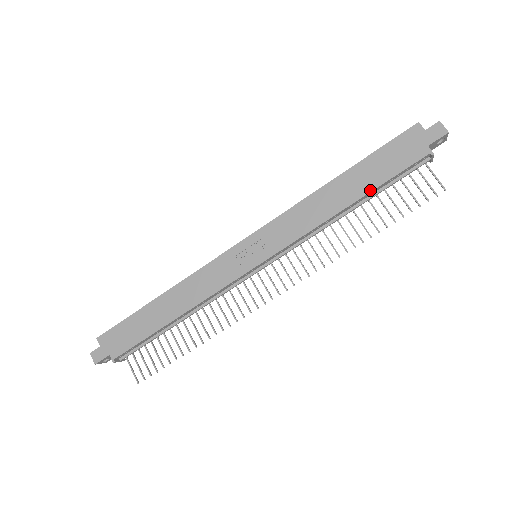
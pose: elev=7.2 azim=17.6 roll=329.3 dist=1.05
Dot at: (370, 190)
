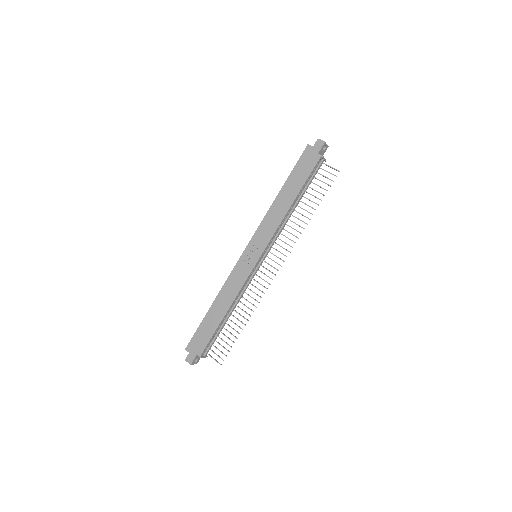
Dot at: (299, 190)
